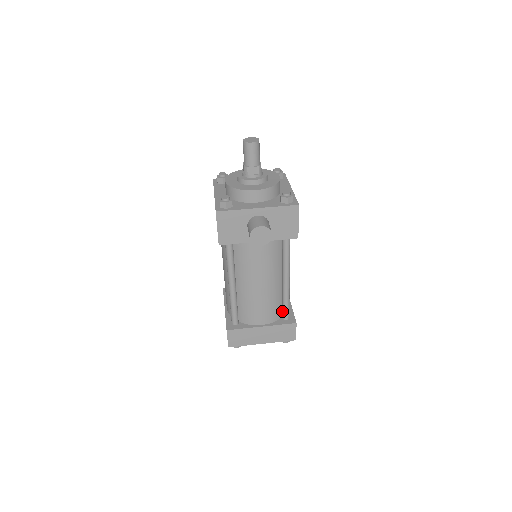
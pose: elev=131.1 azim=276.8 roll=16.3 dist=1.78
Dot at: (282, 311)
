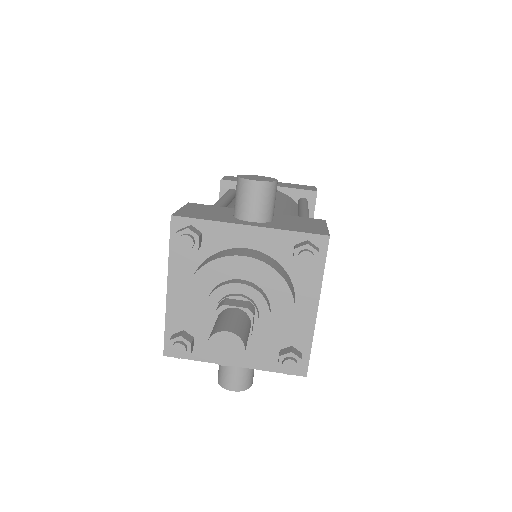
Dot at: occluded
